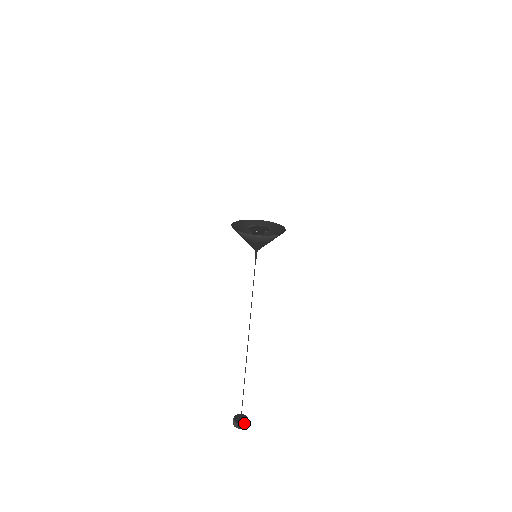
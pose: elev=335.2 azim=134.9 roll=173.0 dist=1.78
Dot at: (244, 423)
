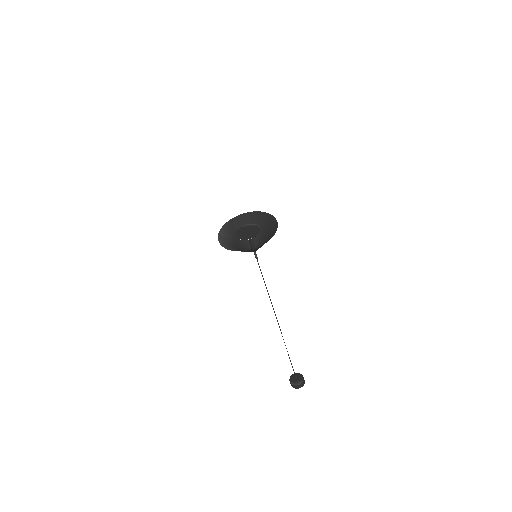
Dot at: (293, 384)
